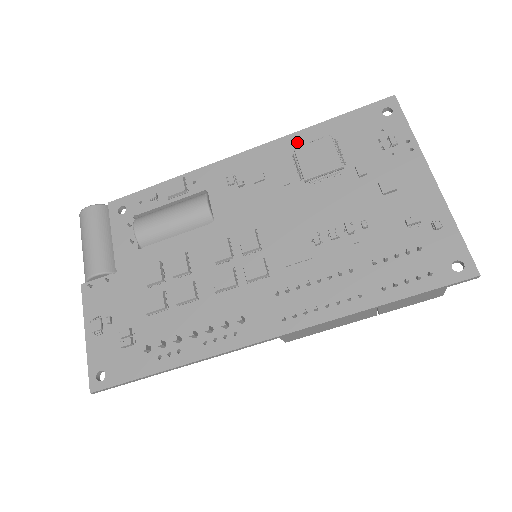
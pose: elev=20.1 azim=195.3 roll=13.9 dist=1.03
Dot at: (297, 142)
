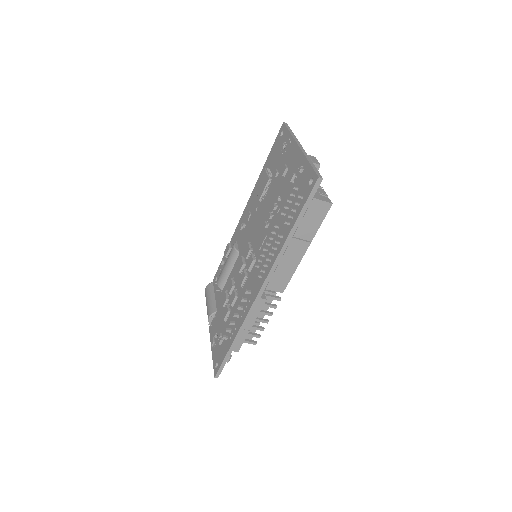
Dot at: occluded
